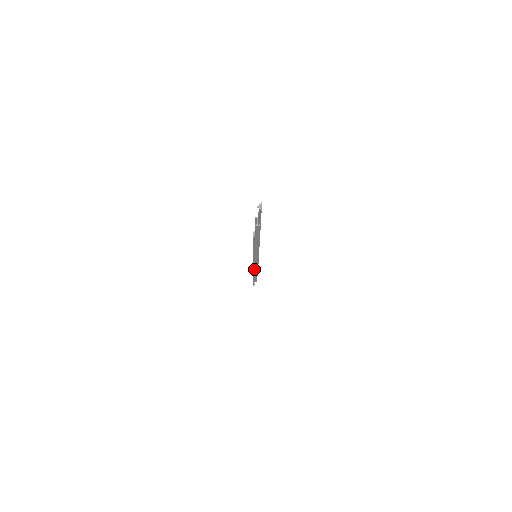
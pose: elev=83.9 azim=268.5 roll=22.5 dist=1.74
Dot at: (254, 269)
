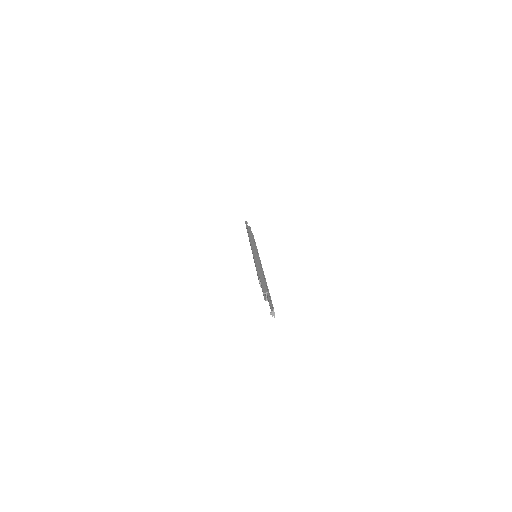
Dot at: occluded
